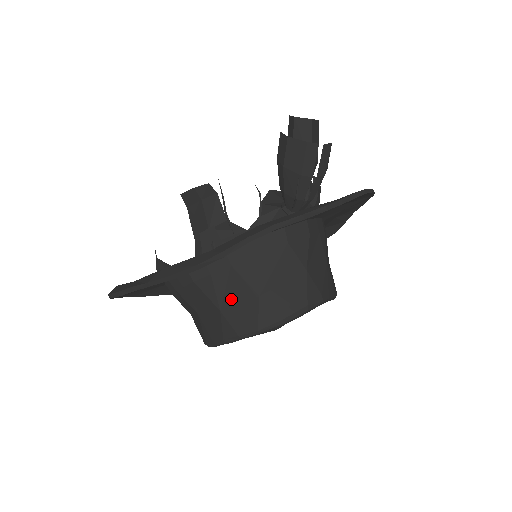
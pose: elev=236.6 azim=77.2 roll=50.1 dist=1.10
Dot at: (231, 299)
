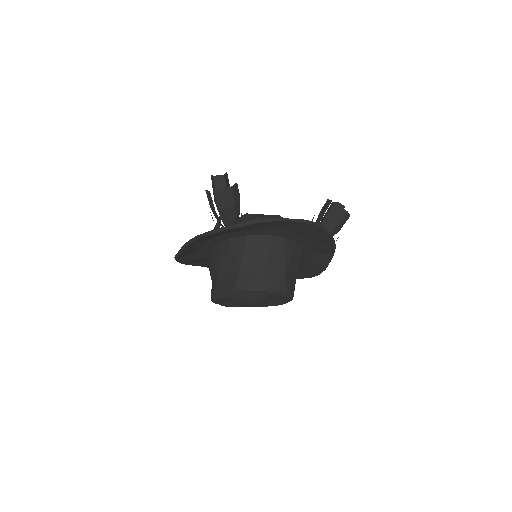
Dot at: (213, 277)
